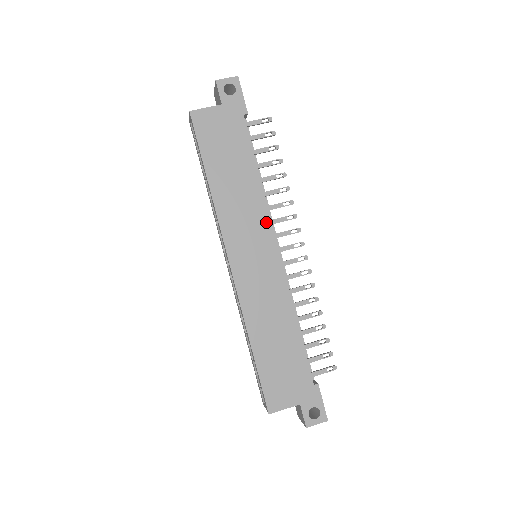
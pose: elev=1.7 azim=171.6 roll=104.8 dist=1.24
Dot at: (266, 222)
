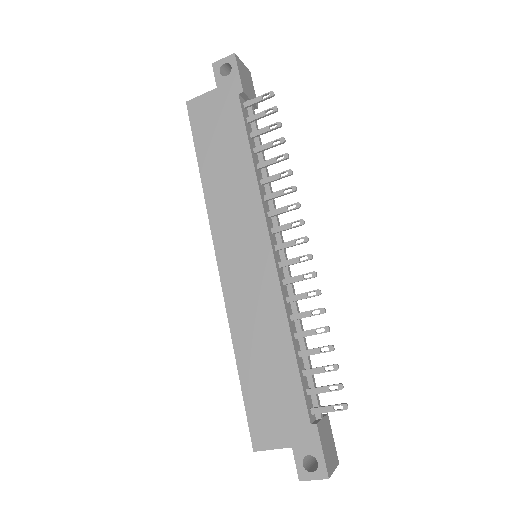
Dot at: (258, 214)
